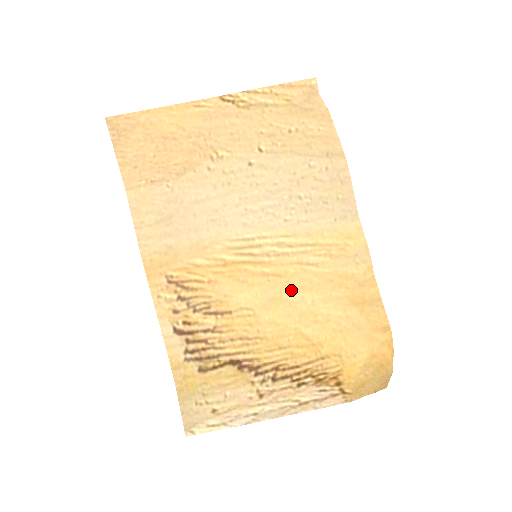
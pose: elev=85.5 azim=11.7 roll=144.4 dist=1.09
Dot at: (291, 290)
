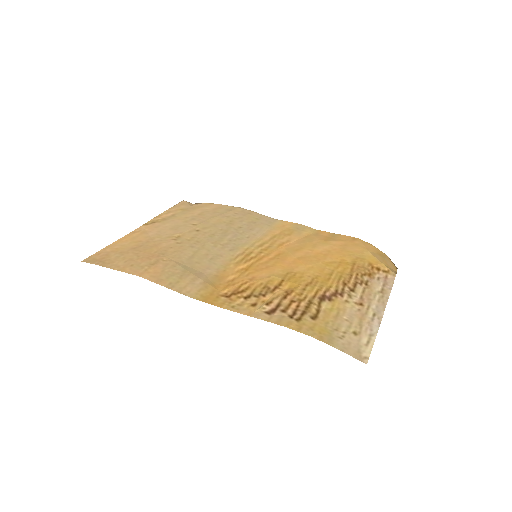
Dot at: (294, 254)
